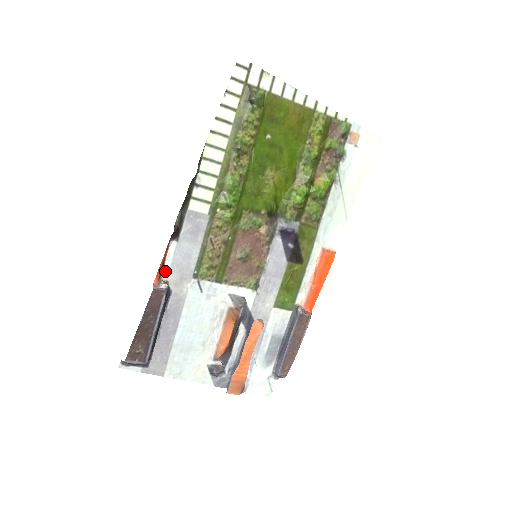
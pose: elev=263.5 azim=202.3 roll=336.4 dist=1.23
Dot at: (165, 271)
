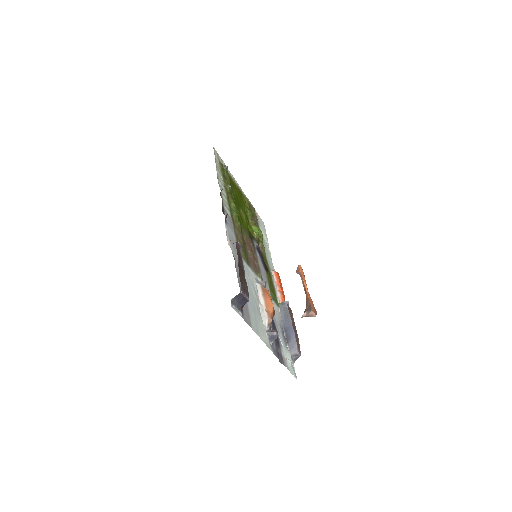
Dot at: (228, 241)
